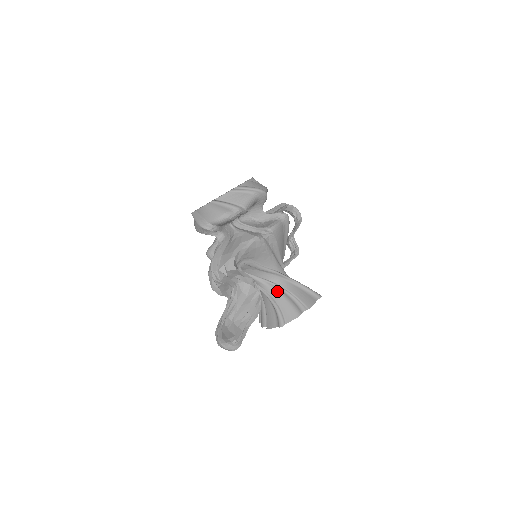
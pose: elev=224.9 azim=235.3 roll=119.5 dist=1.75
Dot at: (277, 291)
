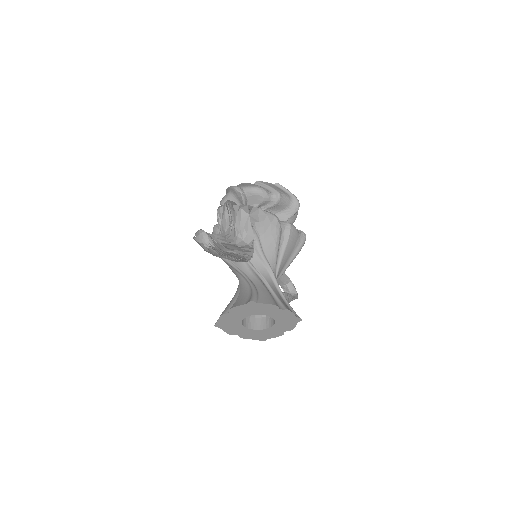
Dot at: (262, 283)
